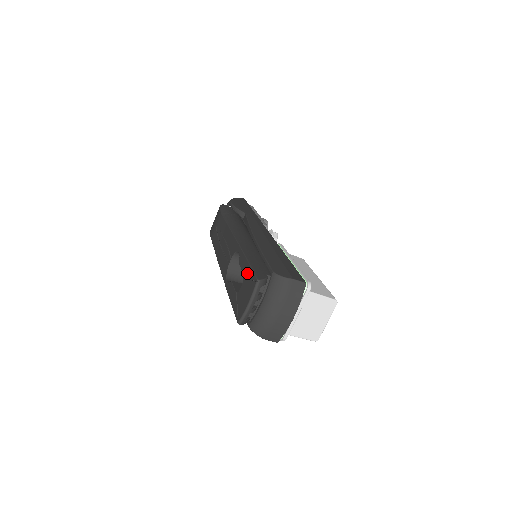
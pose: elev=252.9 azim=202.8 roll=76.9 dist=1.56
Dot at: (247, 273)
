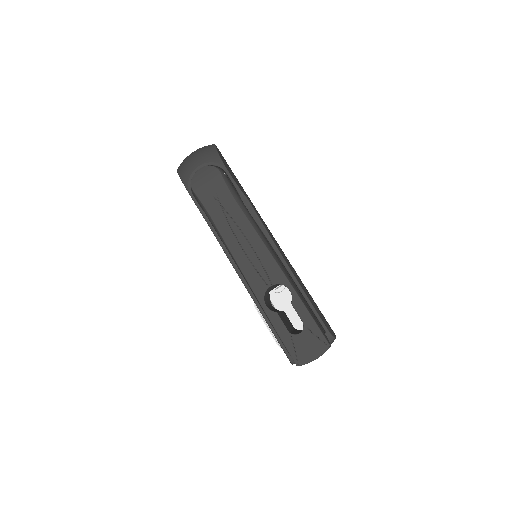
Dot at: (311, 327)
